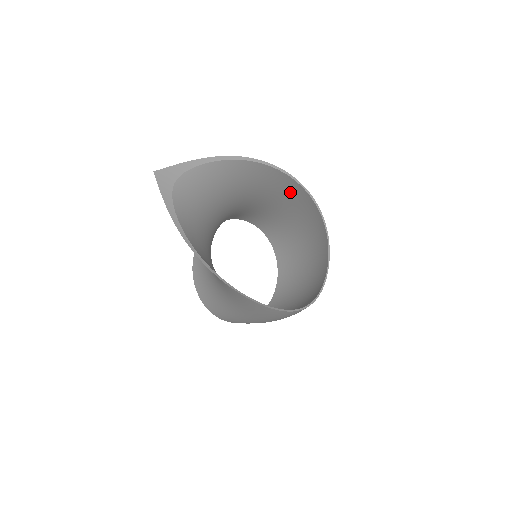
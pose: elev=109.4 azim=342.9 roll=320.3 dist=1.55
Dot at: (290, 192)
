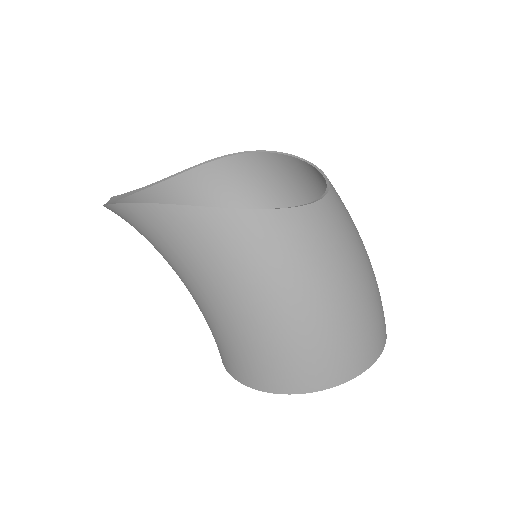
Dot at: (275, 177)
